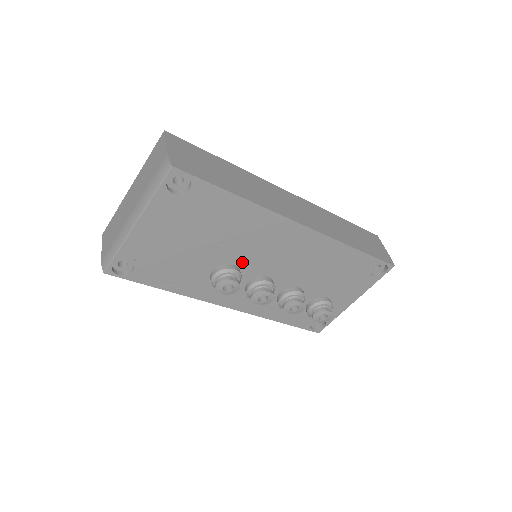
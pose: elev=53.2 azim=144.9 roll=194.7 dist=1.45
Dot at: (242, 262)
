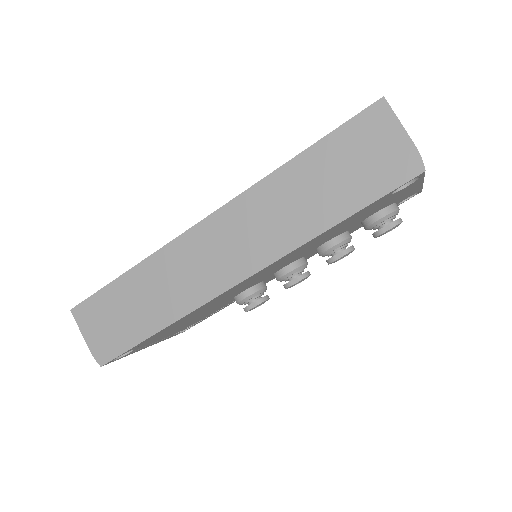
Dot at: (244, 289)
